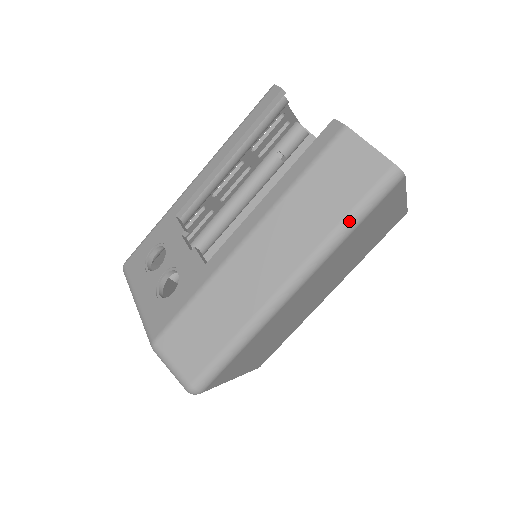
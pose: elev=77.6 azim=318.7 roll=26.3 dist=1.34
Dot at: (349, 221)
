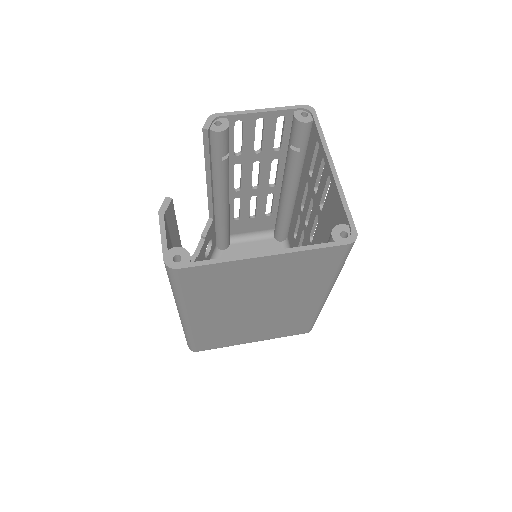
Dot at: (173, 290)
